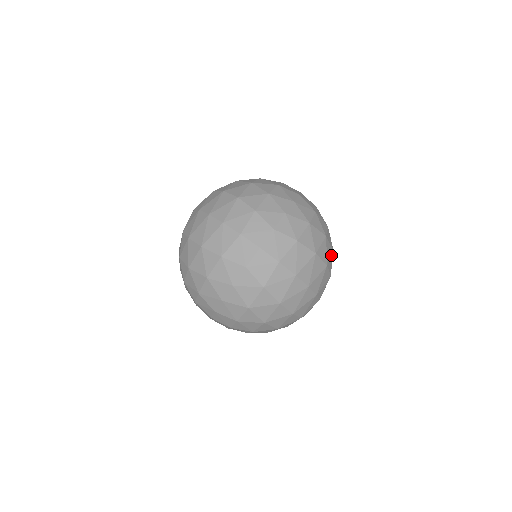
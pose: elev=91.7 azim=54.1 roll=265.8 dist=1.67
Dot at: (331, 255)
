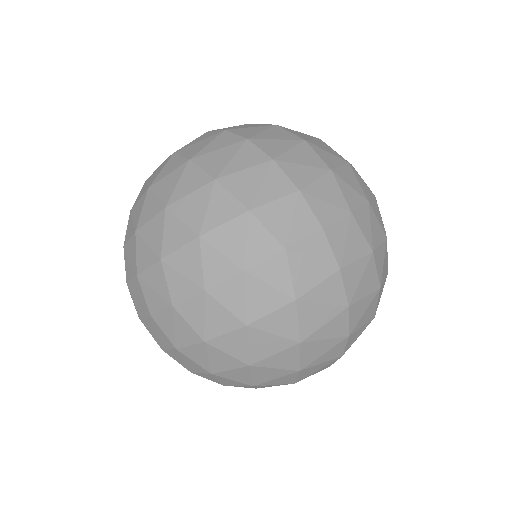
Dot at: occluded
